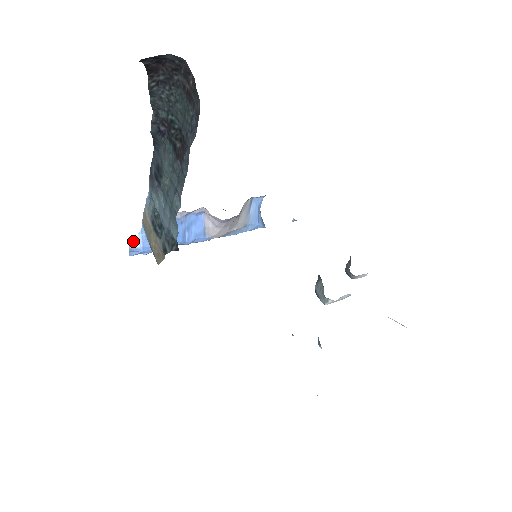
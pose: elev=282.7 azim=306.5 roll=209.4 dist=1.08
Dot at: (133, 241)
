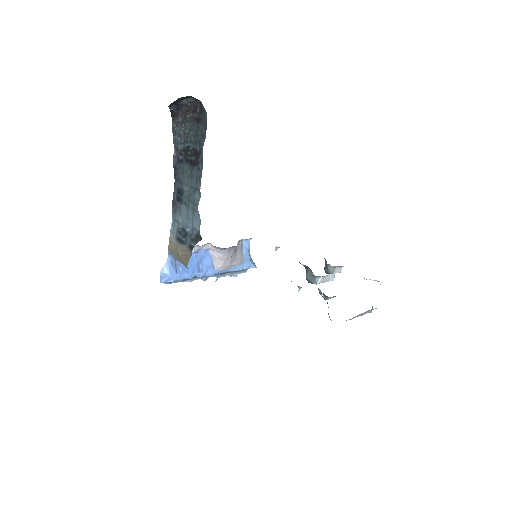
Dot at: (162, 268)
